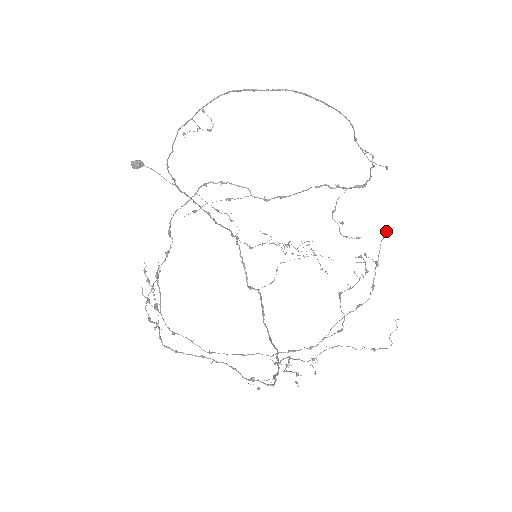
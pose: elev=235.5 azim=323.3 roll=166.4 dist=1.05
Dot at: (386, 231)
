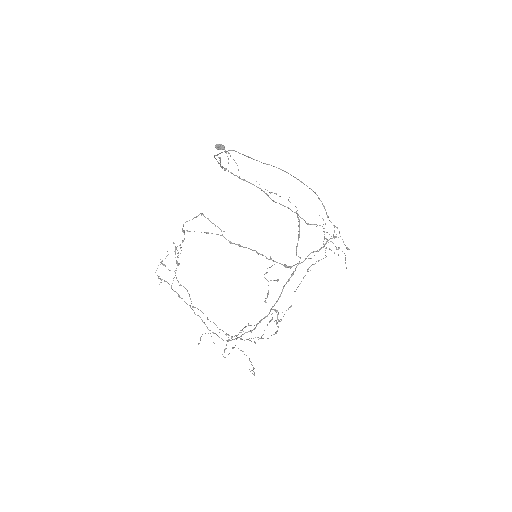
Dot at: (276, 311)
